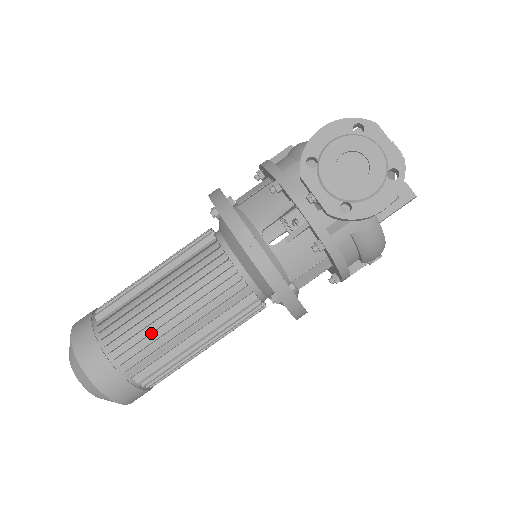
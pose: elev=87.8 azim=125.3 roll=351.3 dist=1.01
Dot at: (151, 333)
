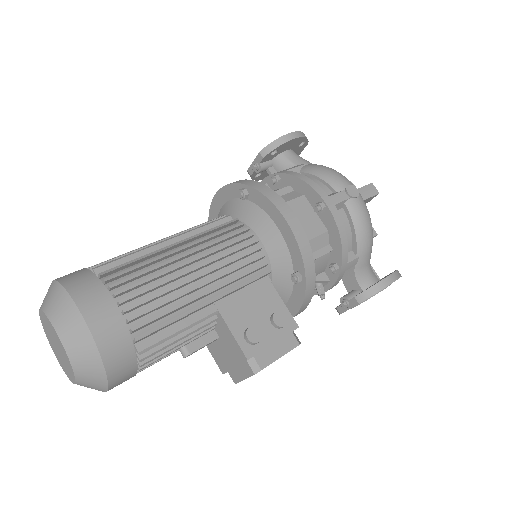
Dot at: occluded
